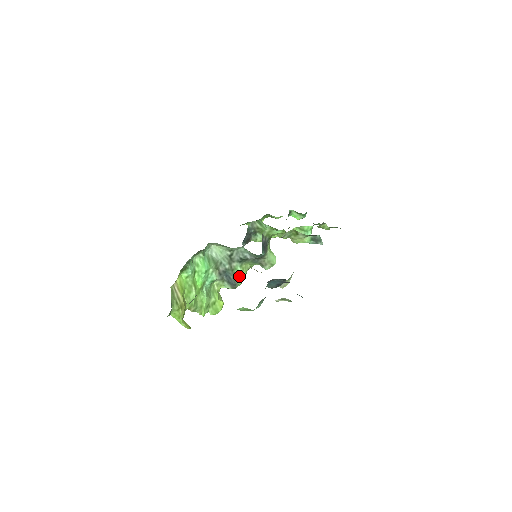
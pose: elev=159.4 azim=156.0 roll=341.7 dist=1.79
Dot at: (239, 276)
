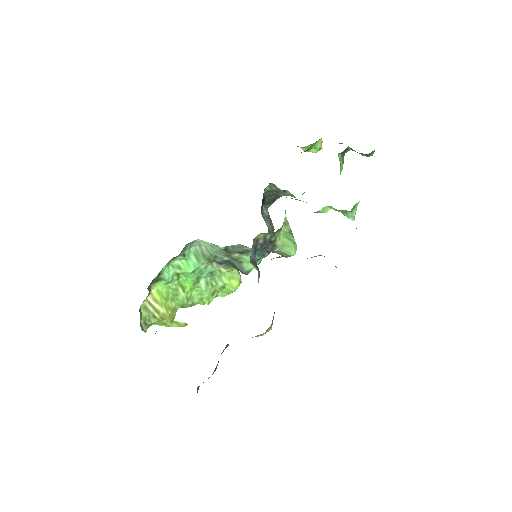
Dot at: (248, 263)
